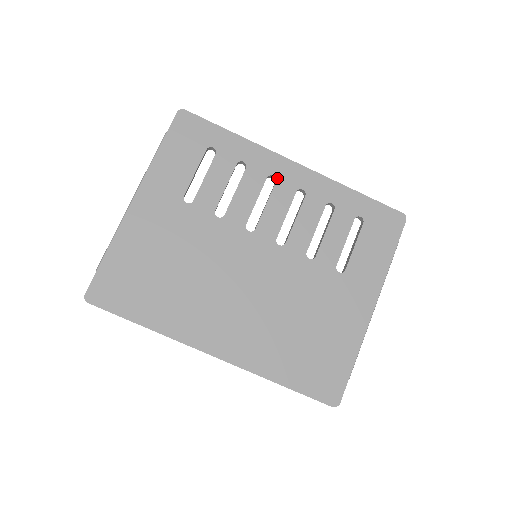
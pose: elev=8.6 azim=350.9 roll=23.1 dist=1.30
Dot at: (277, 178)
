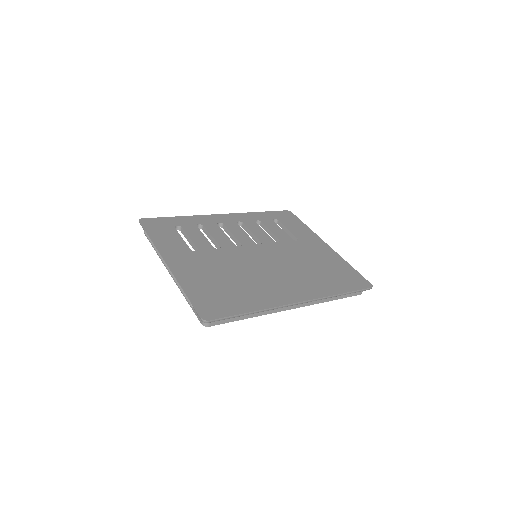
Dot at: (222, 223)
